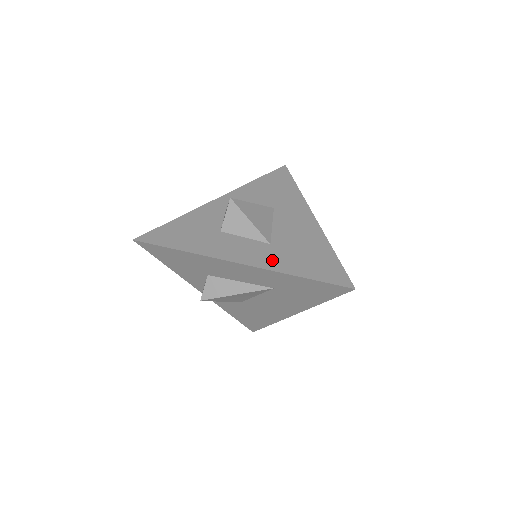
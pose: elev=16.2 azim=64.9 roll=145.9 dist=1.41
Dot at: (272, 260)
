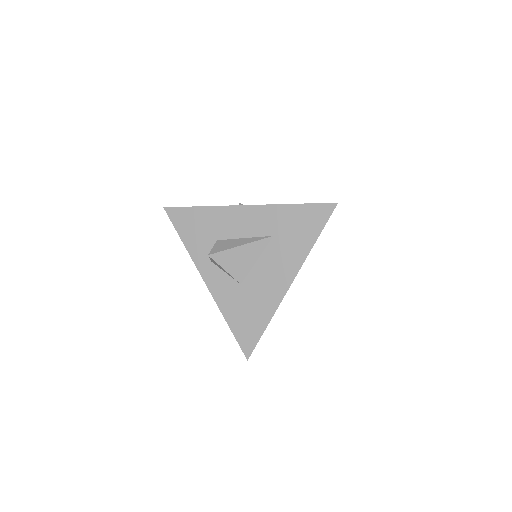
Dot at: occluded
